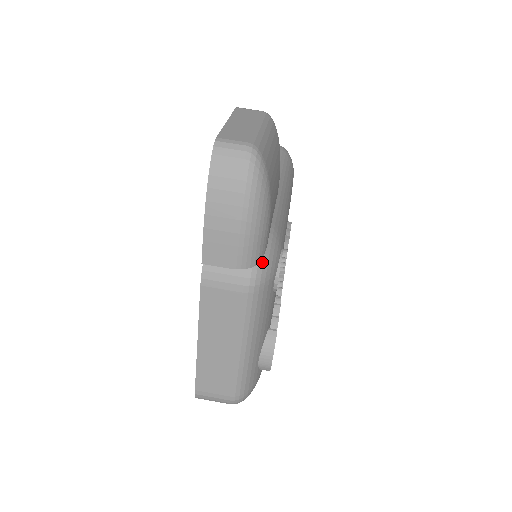
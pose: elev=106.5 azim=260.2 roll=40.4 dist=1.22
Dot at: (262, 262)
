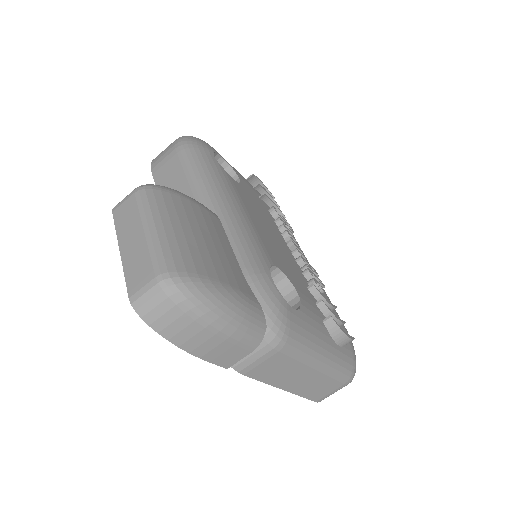
Dot at: (268, 319)
